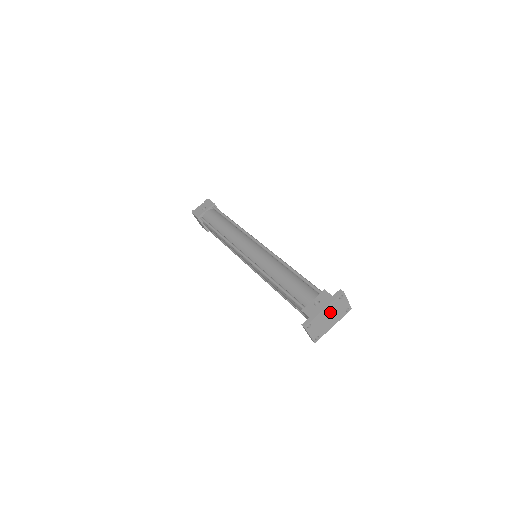
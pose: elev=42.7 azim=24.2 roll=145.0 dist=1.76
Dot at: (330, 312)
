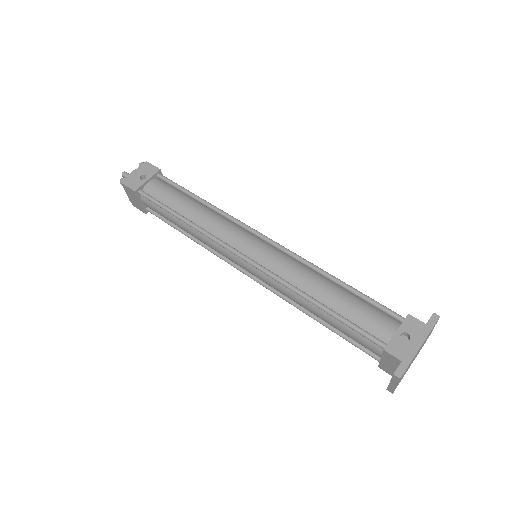
Dot at: (420, 348)
